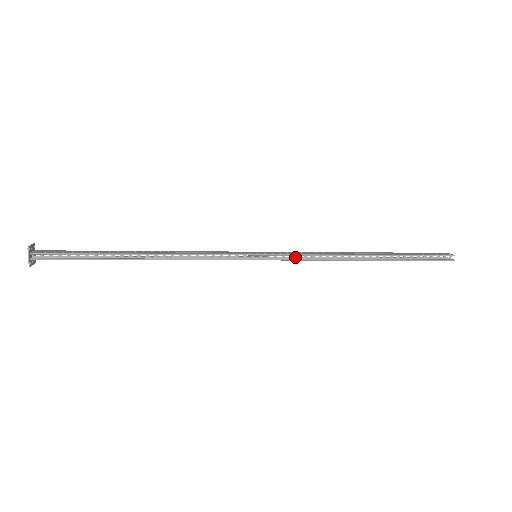
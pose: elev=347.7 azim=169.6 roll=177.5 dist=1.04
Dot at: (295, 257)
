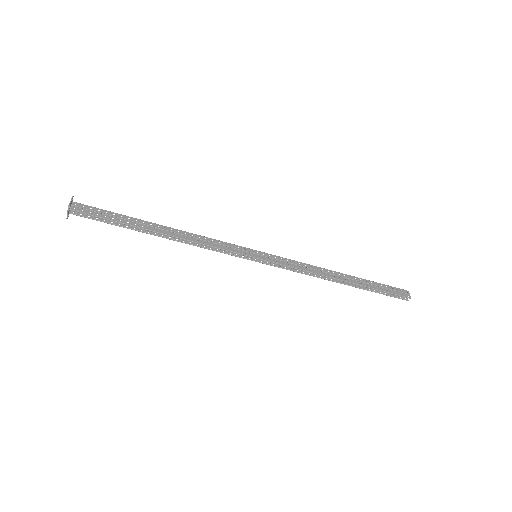
Dot at: (287, 265)
